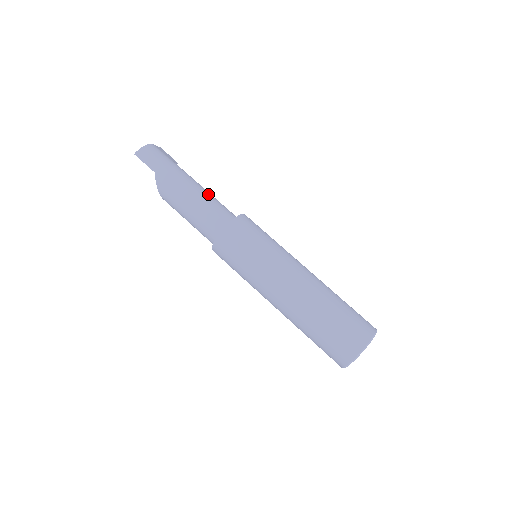
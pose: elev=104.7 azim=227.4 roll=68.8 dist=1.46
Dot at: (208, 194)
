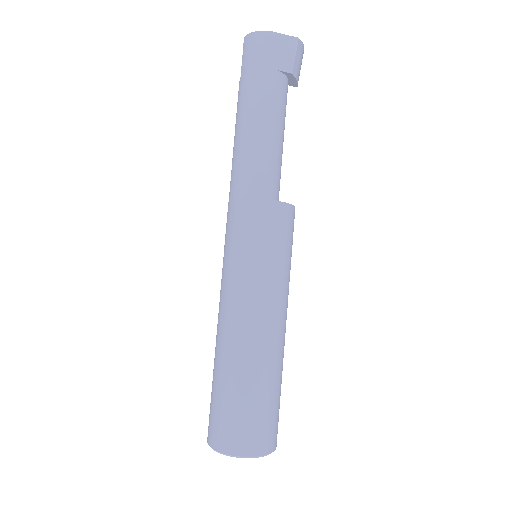
Dot at: (259, 145)
